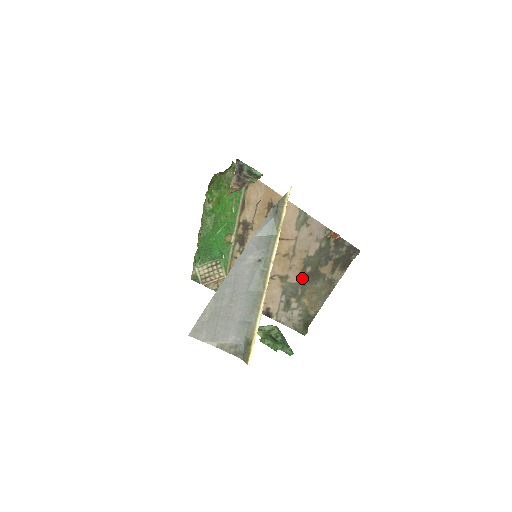
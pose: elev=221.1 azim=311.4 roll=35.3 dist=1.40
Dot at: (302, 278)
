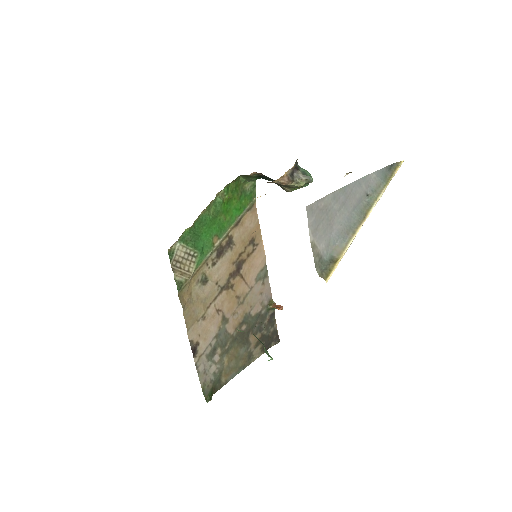
Dot at: (236, 332)
